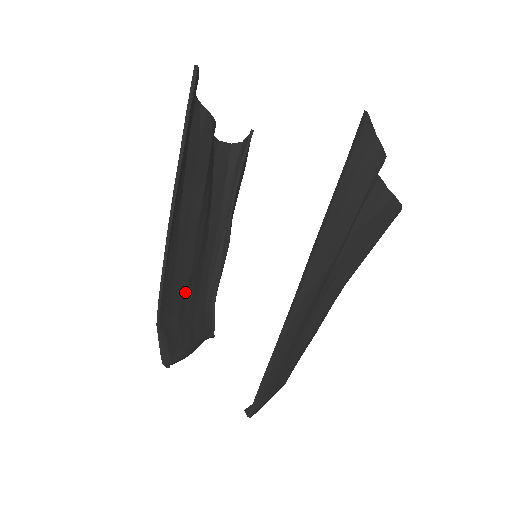
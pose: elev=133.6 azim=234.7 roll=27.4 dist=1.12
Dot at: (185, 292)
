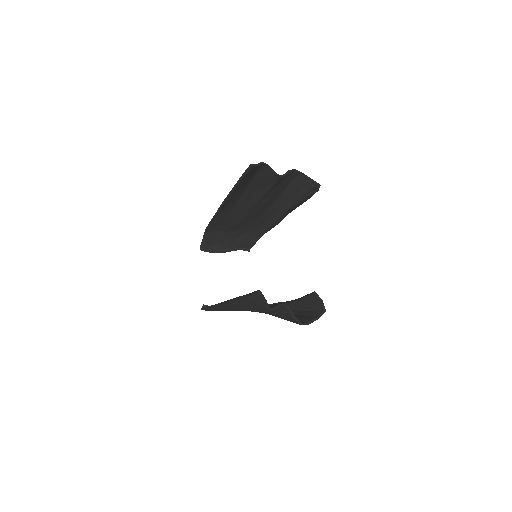
Dot at: (234, 226)
